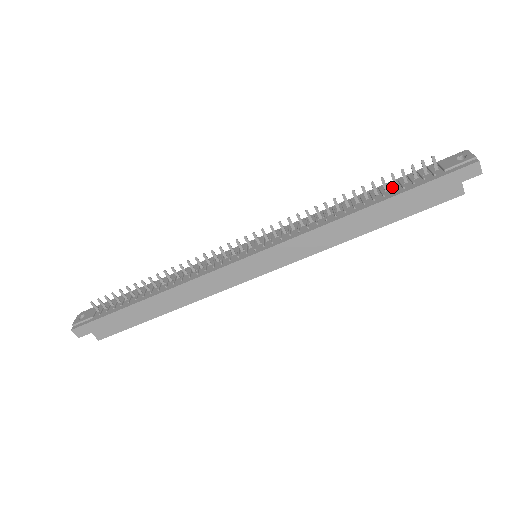
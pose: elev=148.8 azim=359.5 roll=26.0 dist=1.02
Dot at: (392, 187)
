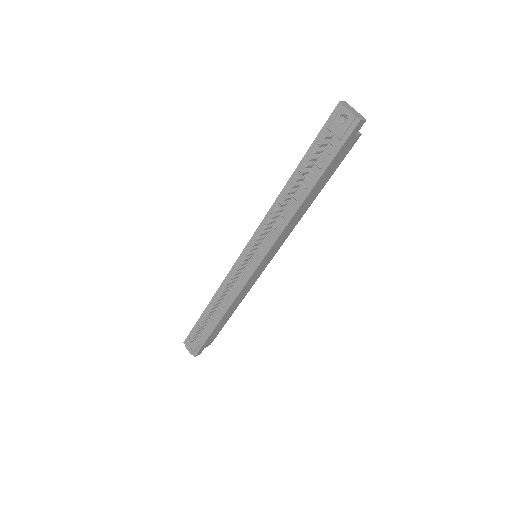
Dot at: (309, 167)
